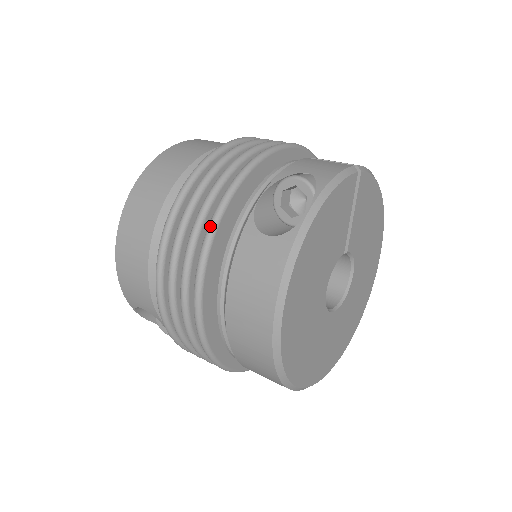
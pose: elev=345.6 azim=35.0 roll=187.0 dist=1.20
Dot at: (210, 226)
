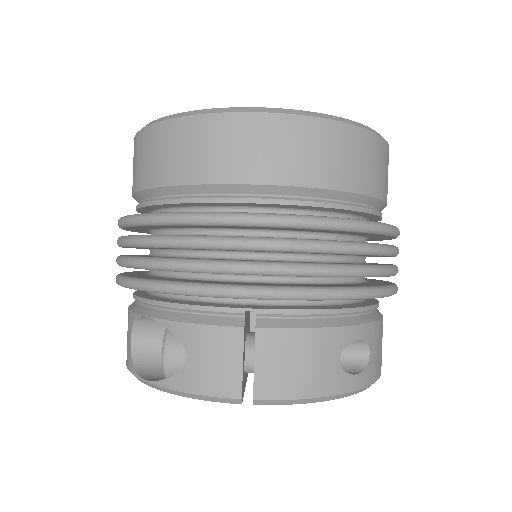
Dot at: (117, 280)
